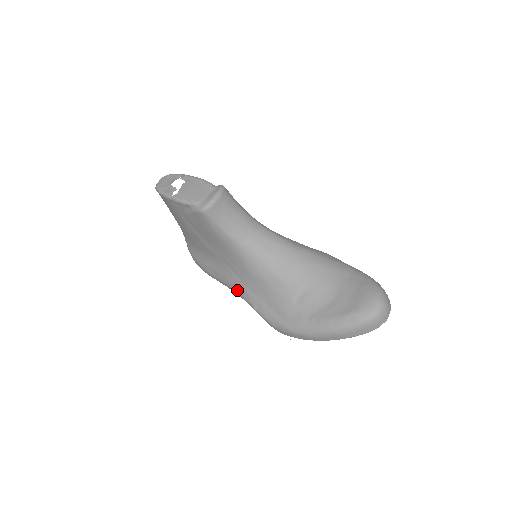
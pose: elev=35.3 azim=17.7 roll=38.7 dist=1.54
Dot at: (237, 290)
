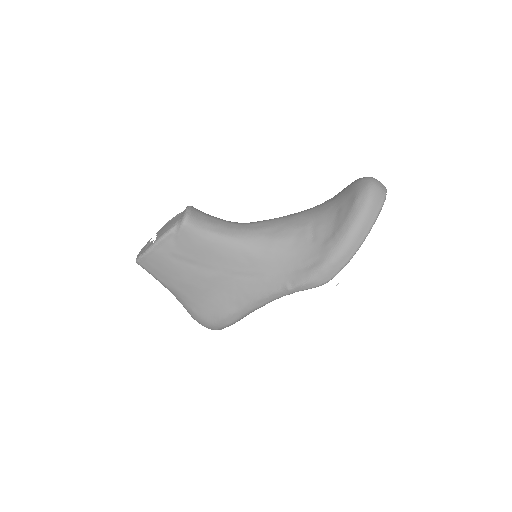
Dot at: (262, 292)
